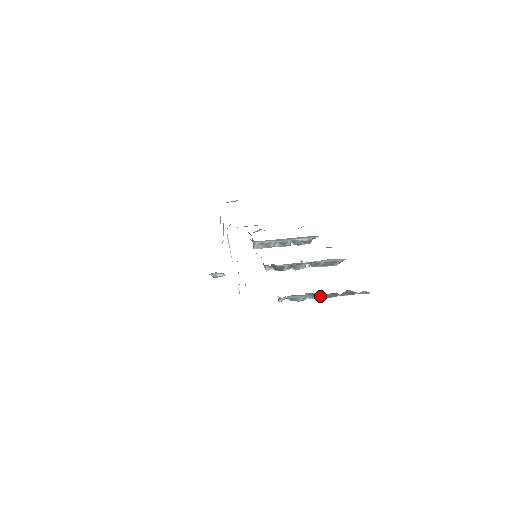
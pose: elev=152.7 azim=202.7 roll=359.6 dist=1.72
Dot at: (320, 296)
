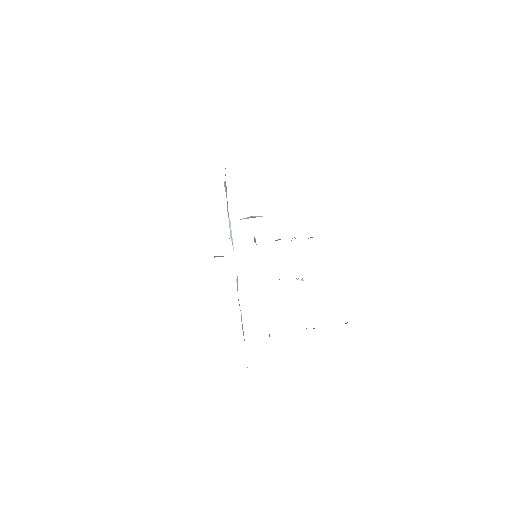
Dot at: occluded
